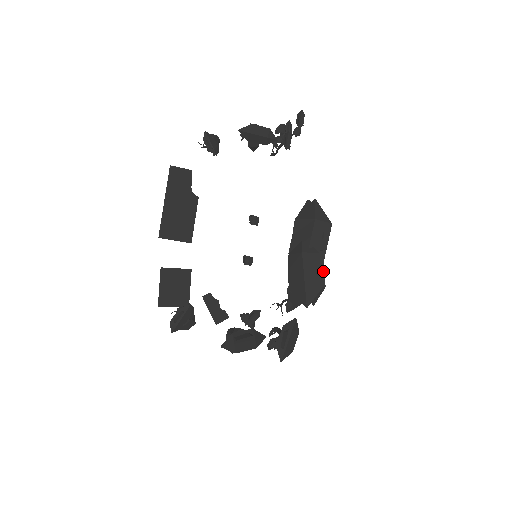
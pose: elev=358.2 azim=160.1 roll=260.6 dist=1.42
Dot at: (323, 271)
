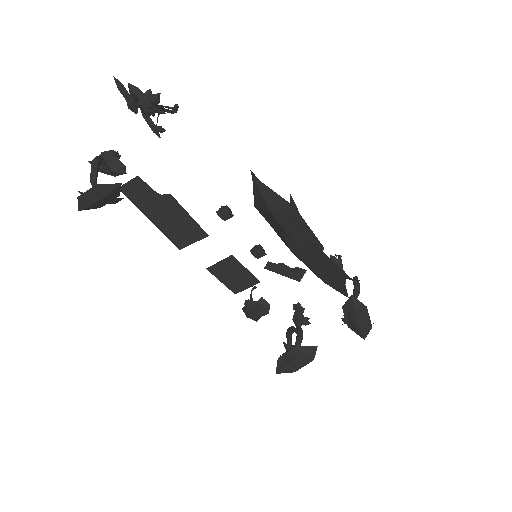
Dot at: (332, 262)
